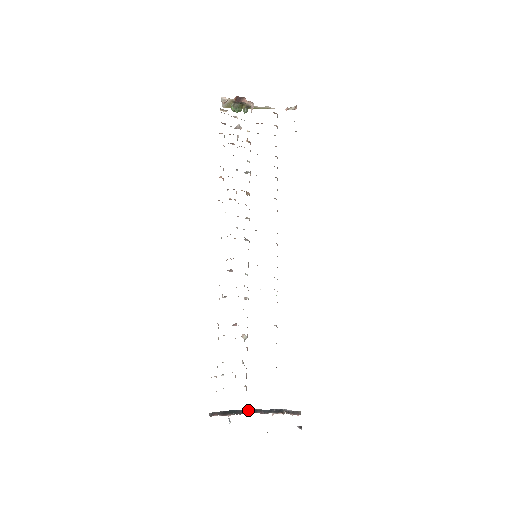
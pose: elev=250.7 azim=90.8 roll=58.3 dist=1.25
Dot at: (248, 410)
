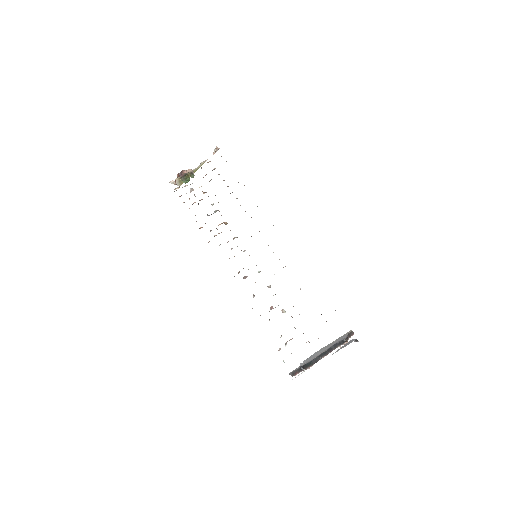
Dot at: (319, 356)
